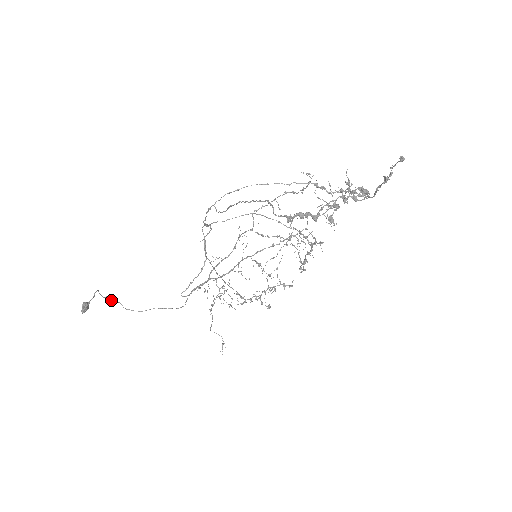
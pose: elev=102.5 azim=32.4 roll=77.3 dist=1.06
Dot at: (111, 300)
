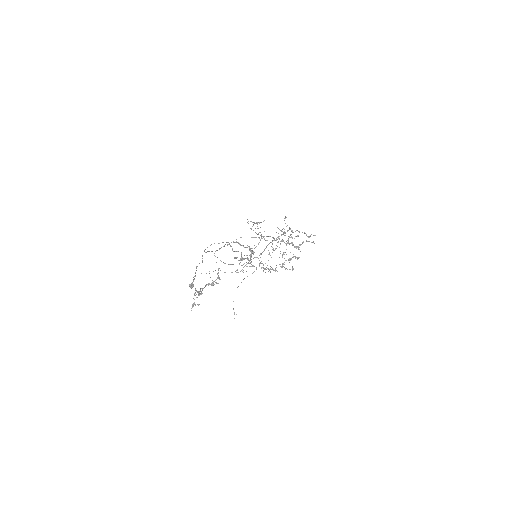
Dot at: occluded
